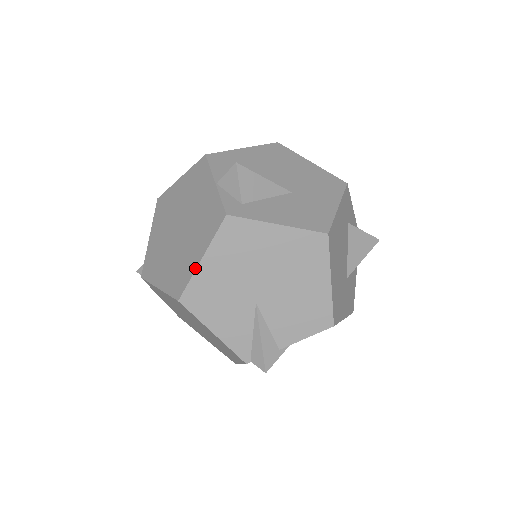
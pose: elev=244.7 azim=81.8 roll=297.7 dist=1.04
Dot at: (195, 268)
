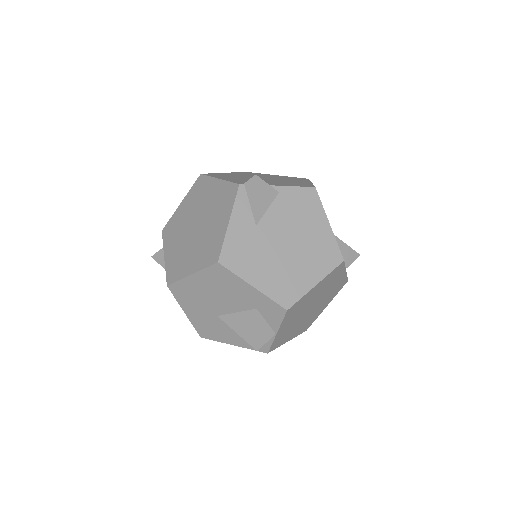
Dot at: occluded
